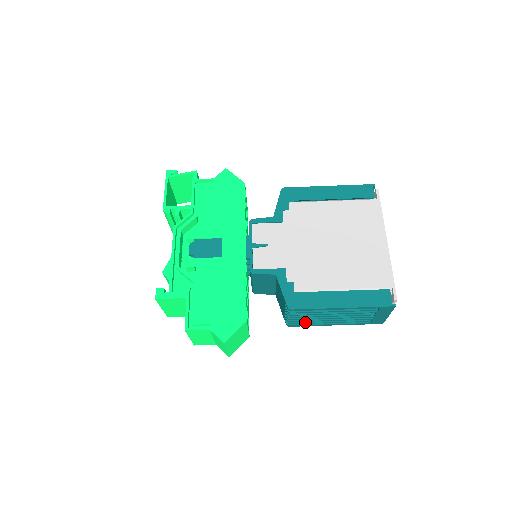
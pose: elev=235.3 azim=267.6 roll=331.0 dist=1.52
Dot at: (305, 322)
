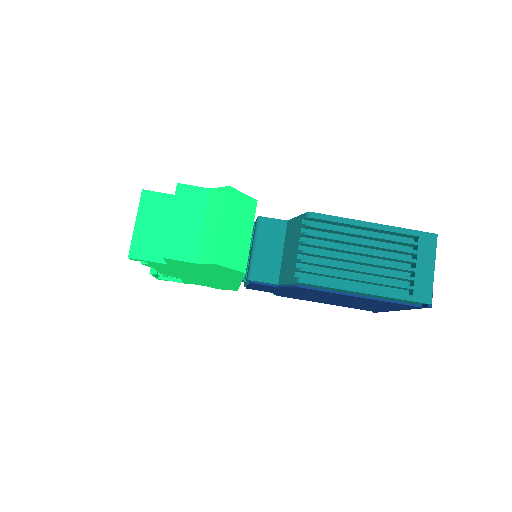
Dot at: (325, 271)
